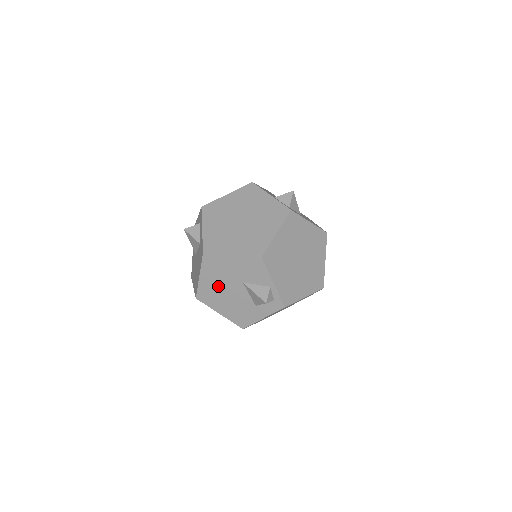
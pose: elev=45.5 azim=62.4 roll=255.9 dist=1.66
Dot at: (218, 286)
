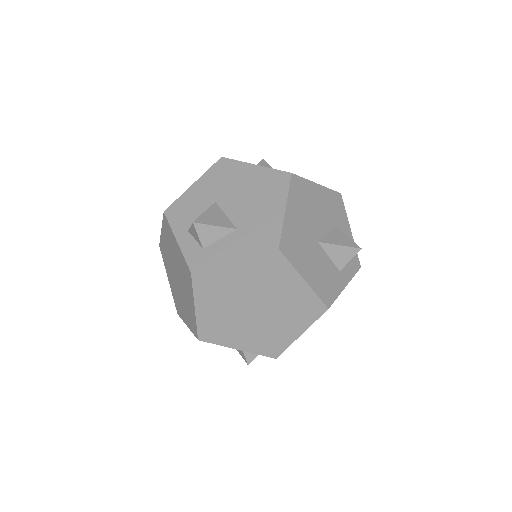
Dot at: occluded
